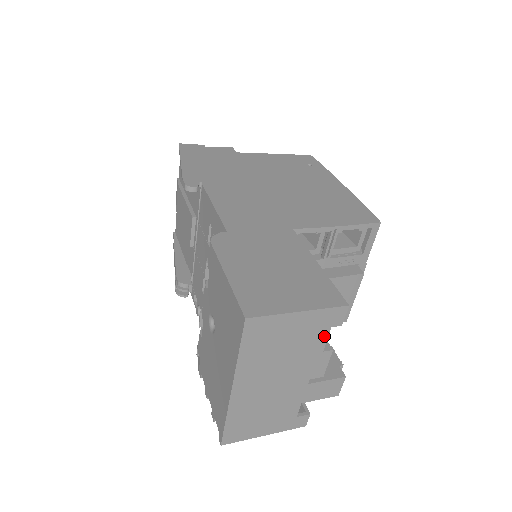
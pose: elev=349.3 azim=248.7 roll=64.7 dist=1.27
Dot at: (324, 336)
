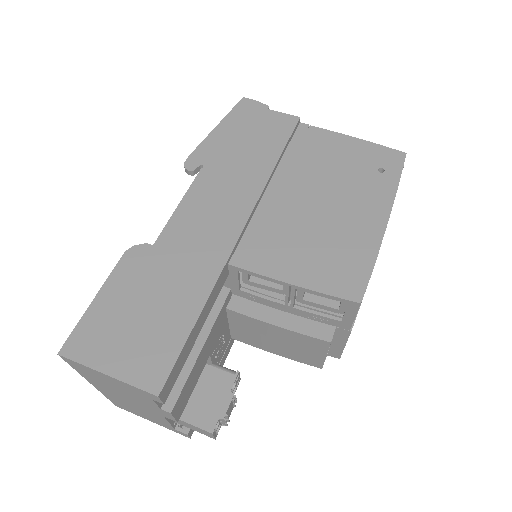
Dot at: (151, 401)
